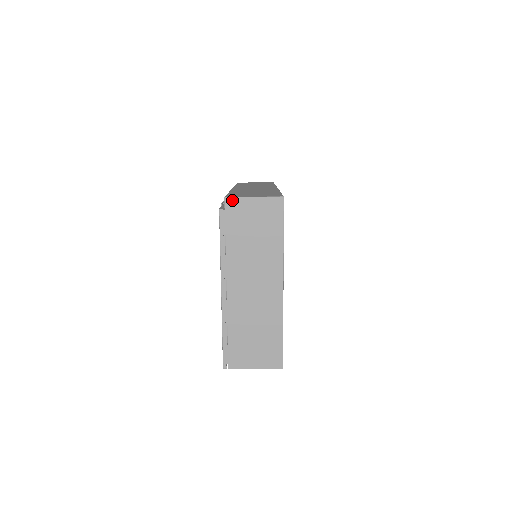
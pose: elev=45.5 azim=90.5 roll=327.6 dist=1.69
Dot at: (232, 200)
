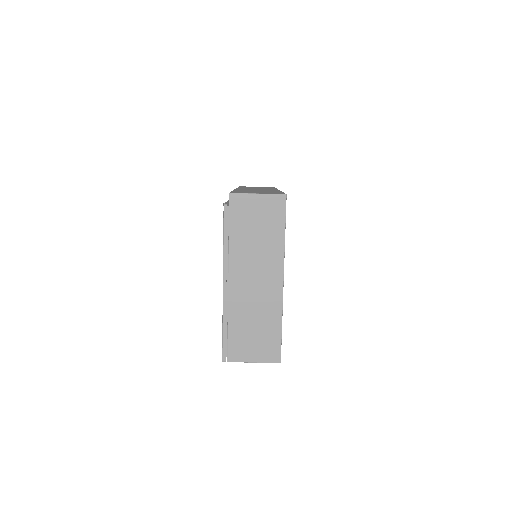
Dot at: (236, 196)
